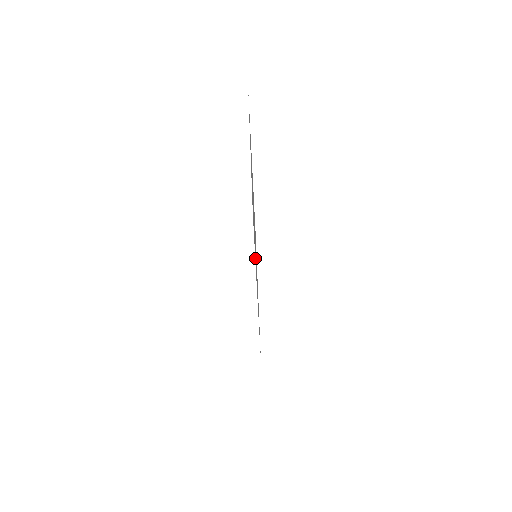
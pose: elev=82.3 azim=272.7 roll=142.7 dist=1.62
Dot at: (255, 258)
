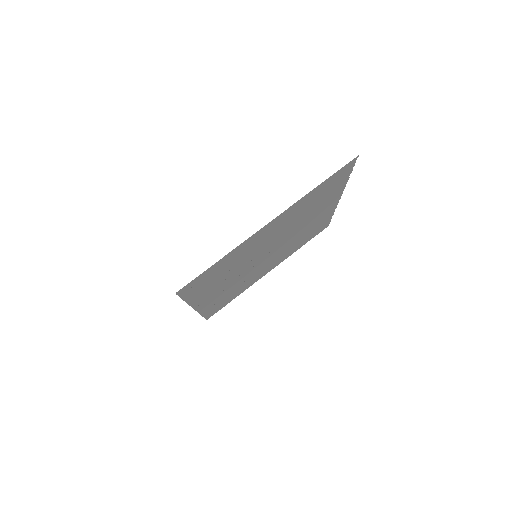
Dot at: (304, 201)
